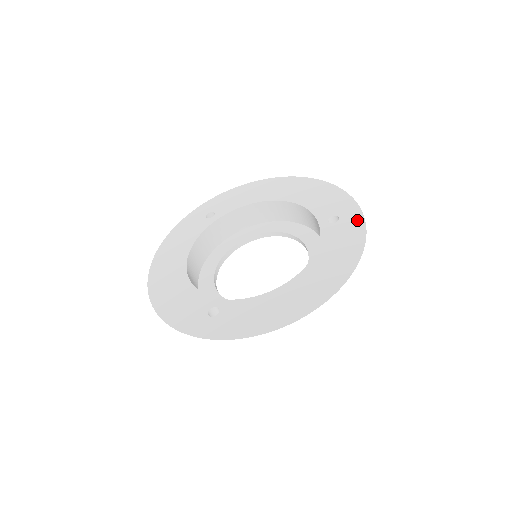
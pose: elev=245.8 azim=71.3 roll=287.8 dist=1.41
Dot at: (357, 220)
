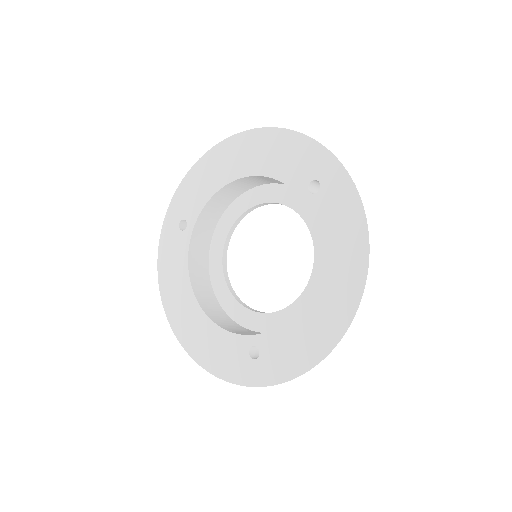
Dot at: (341, 179)
